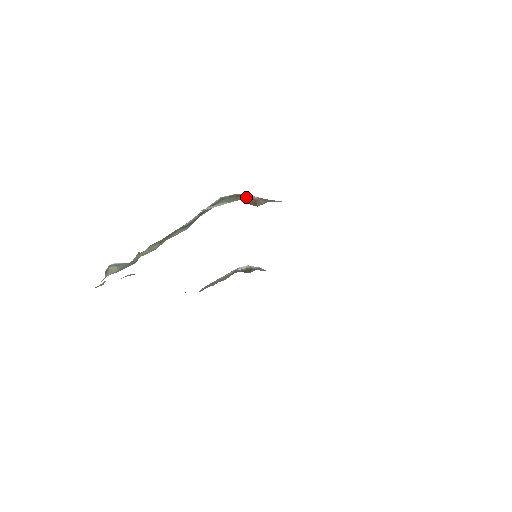
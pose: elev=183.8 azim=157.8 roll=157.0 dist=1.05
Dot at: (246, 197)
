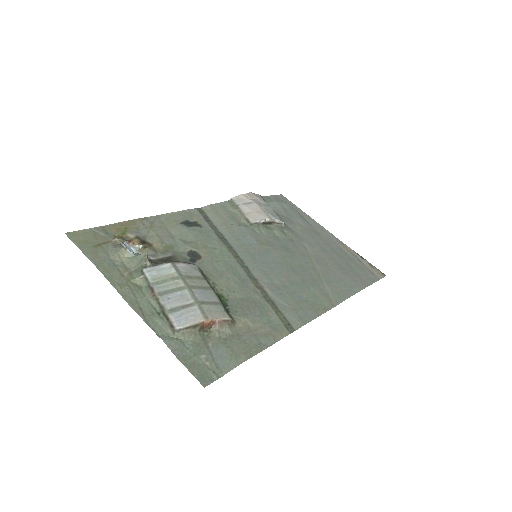
Dot at: (207, 322)
